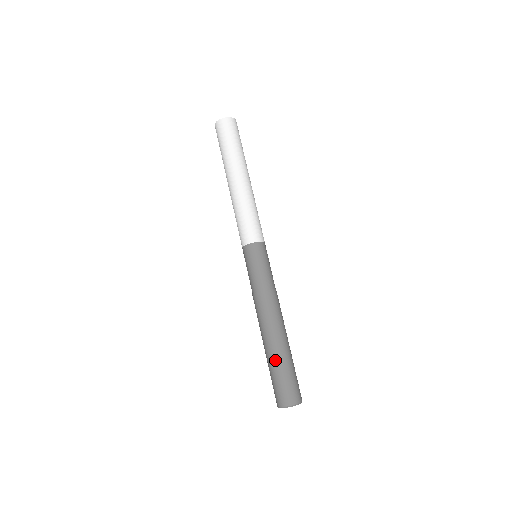
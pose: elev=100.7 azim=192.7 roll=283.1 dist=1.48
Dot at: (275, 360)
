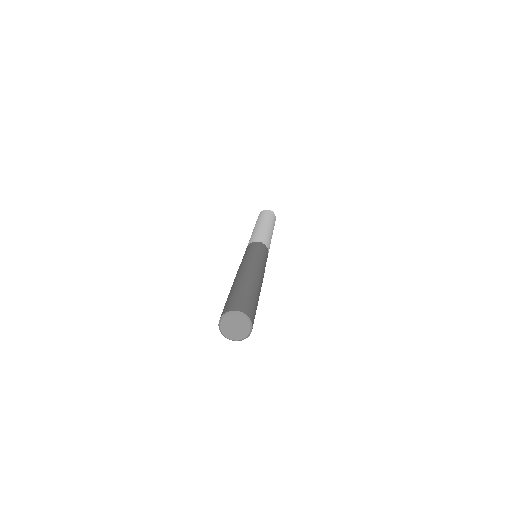
Dot at: (235, 287)
